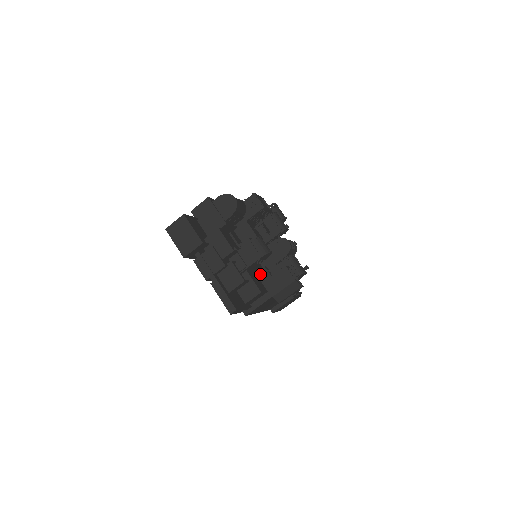
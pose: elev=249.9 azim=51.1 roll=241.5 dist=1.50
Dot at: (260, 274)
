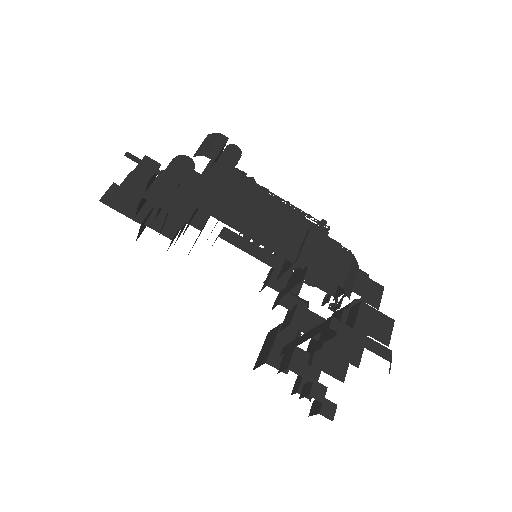
Dot at: occluded
